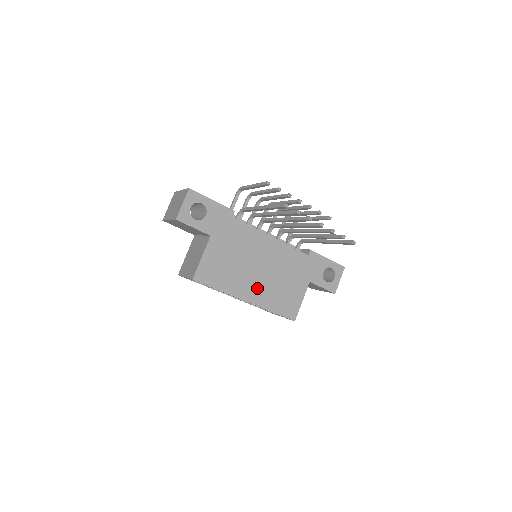
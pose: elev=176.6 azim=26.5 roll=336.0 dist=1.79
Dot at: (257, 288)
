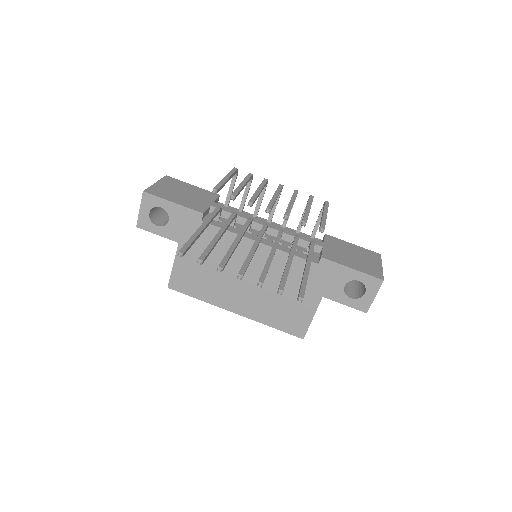
Dot at: (246, 300)
